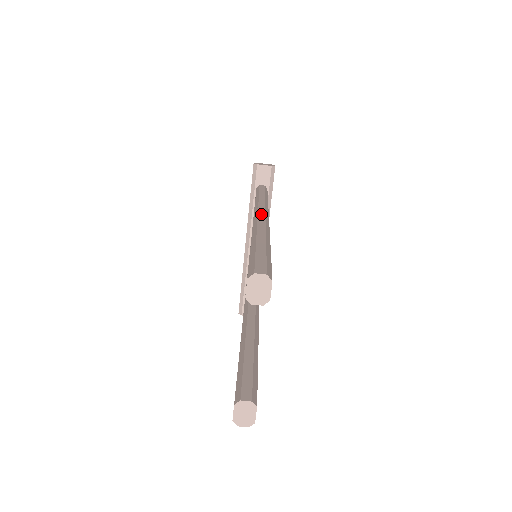
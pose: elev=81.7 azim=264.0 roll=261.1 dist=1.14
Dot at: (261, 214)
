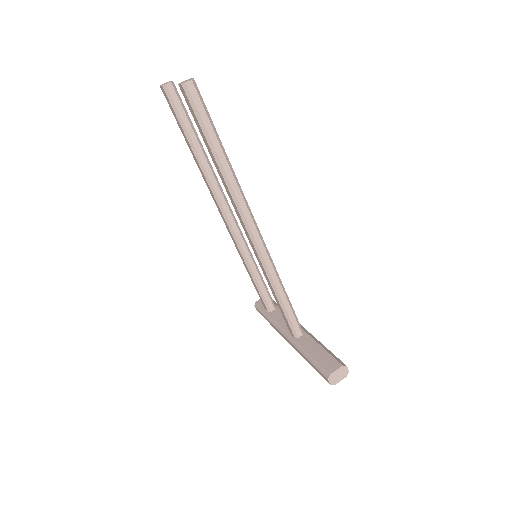
Dot at: occluded
